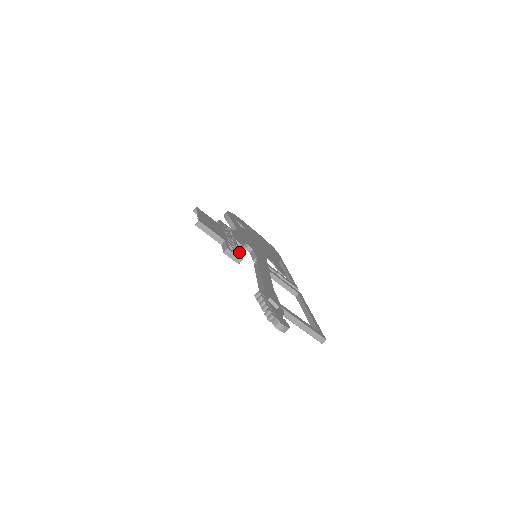
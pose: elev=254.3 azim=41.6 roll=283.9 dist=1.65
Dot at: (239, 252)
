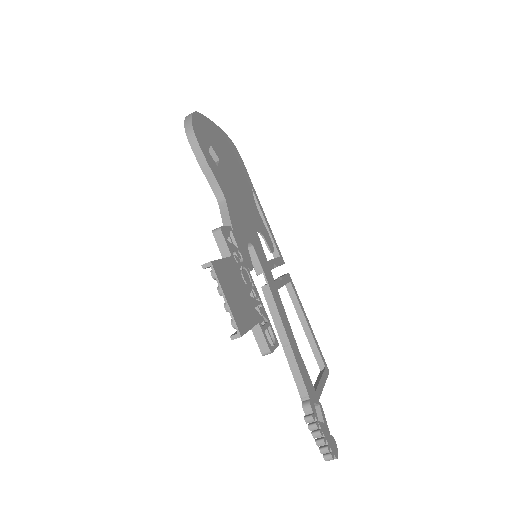
Dot at: (269, 322)
